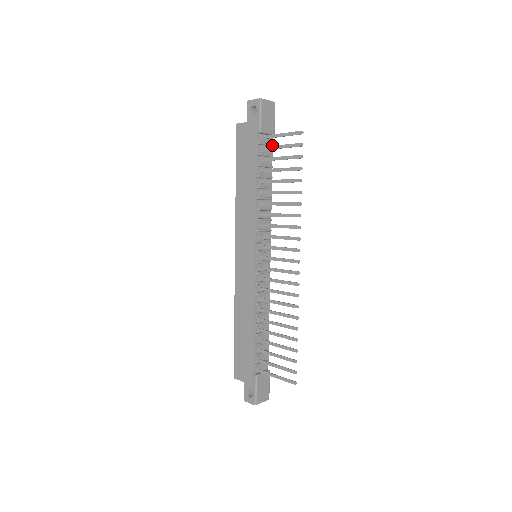
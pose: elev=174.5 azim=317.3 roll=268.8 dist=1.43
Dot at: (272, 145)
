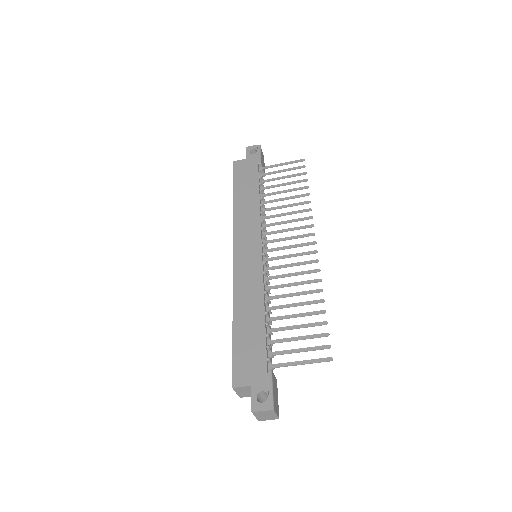
Dot at: occluded
